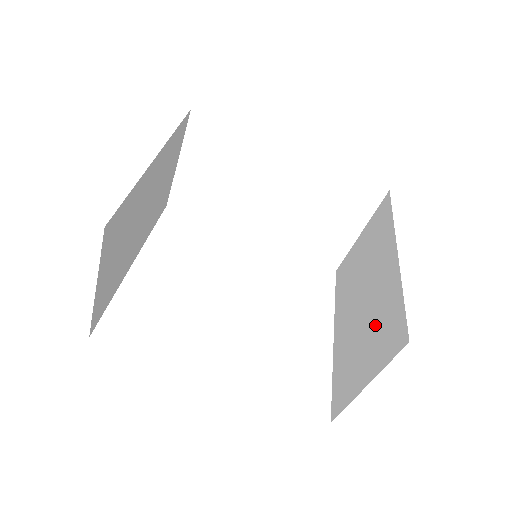
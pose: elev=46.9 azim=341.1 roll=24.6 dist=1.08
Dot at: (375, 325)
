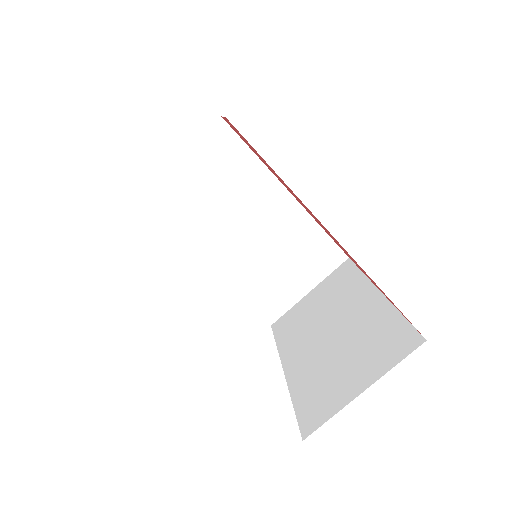
Dot at: (362, 344)
